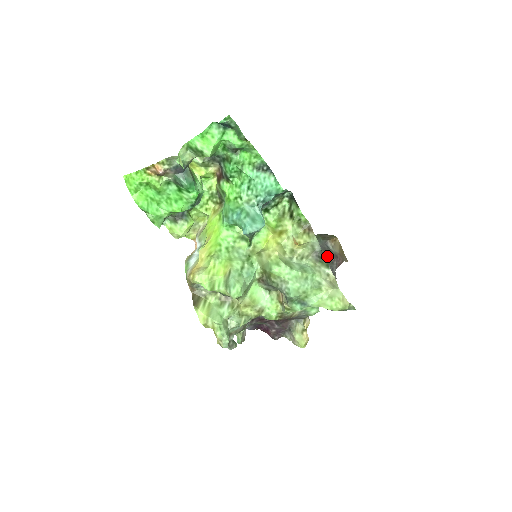
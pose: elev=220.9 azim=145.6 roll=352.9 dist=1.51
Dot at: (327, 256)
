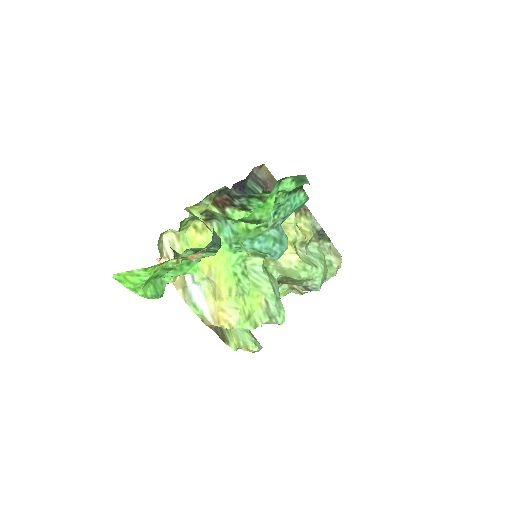
Dot at: (263, 189)
